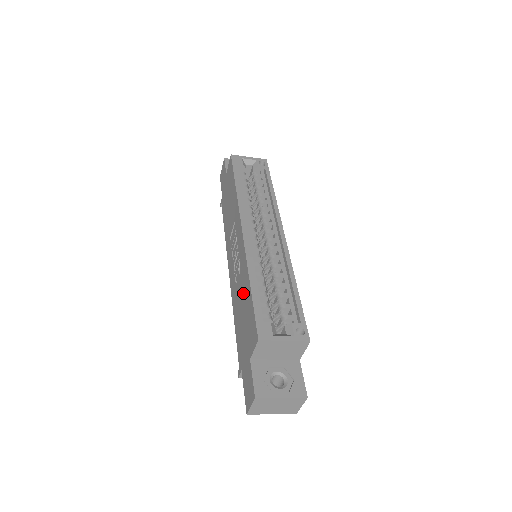
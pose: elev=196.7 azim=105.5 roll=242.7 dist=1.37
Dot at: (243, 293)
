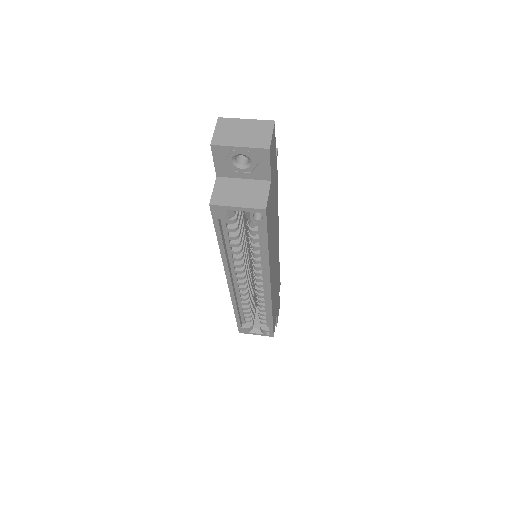
Dot at: occluded
